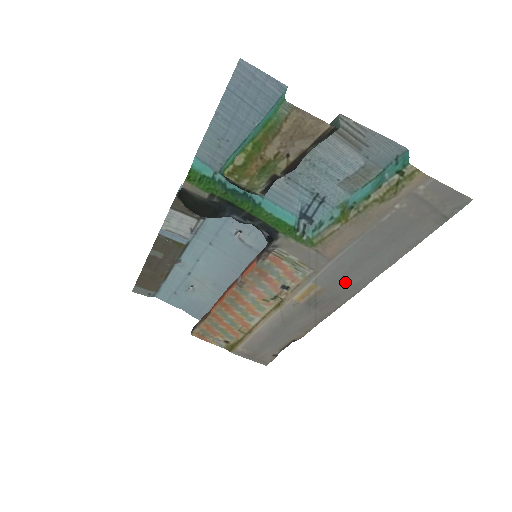
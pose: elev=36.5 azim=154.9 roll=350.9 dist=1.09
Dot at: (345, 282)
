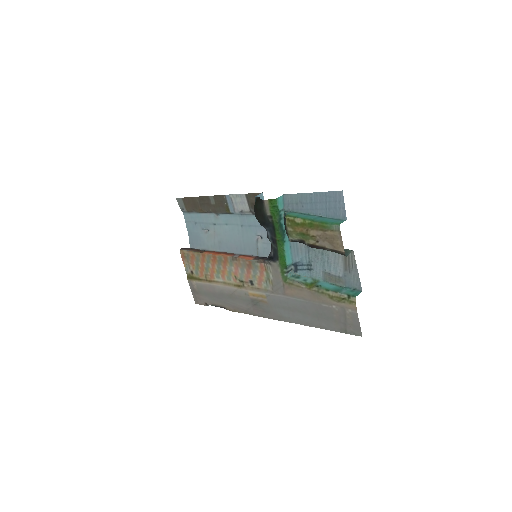
Dot at: (279, 310)
